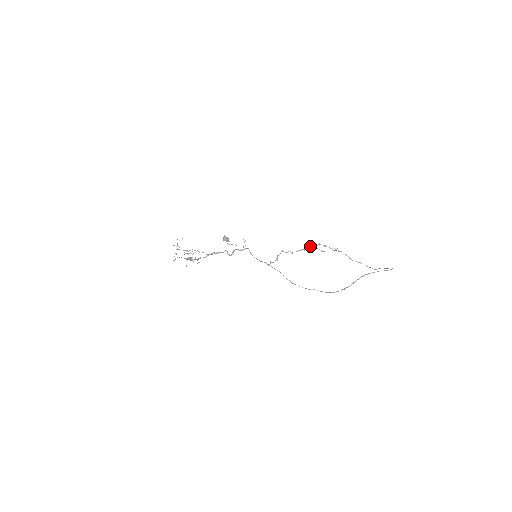
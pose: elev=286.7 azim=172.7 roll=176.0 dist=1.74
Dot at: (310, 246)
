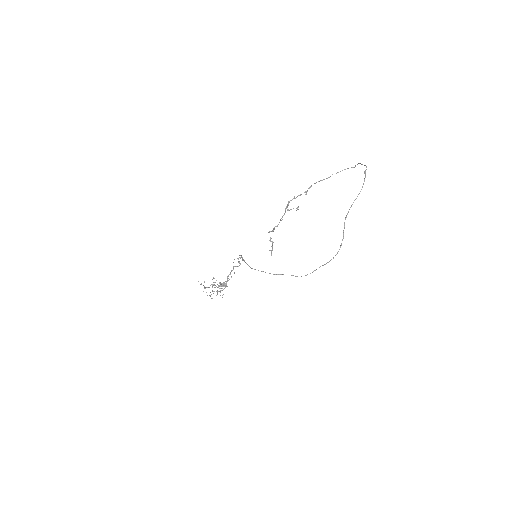
Dot at: occluded
